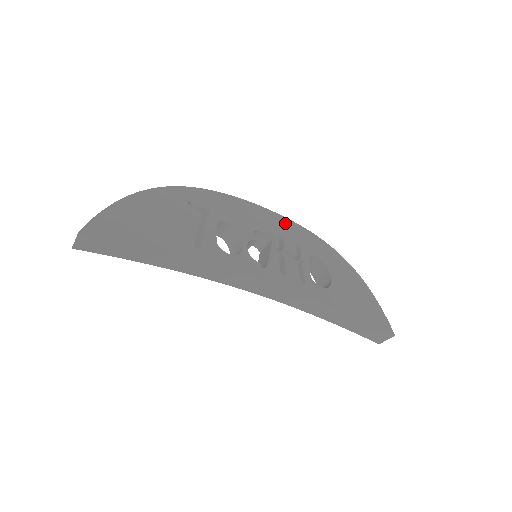
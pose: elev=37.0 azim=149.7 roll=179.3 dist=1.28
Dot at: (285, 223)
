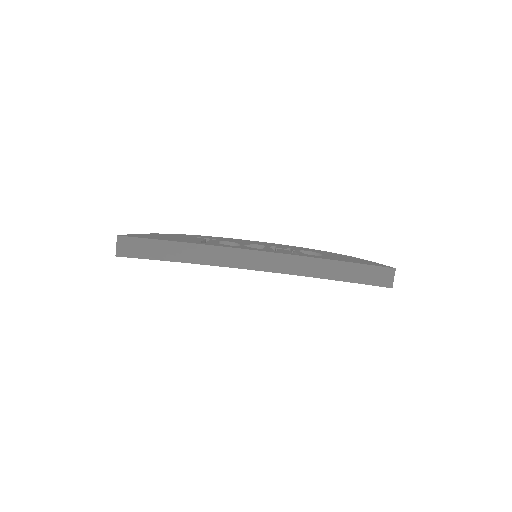
Dot at: (276, 244)
